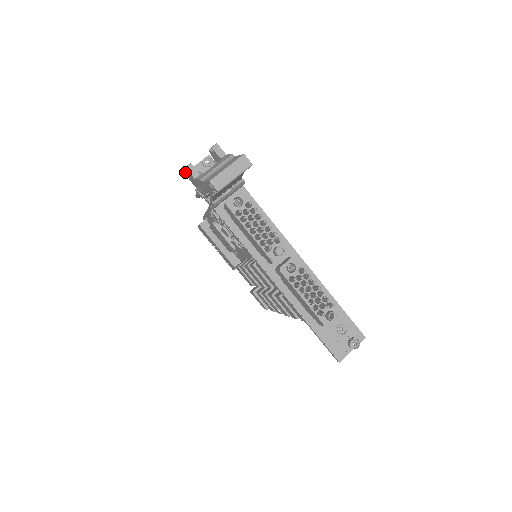
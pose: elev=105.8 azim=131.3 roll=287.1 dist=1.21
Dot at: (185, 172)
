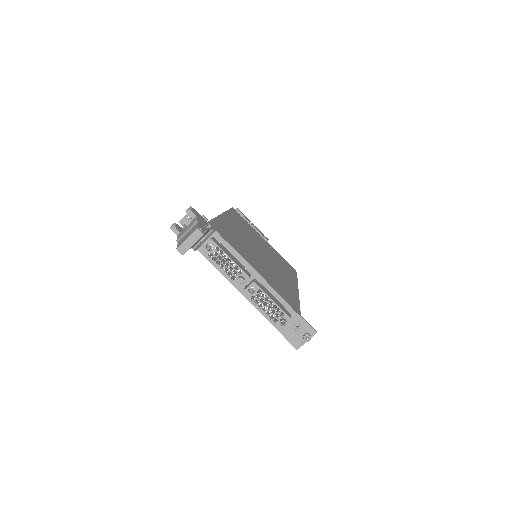
Dot at: occluded
